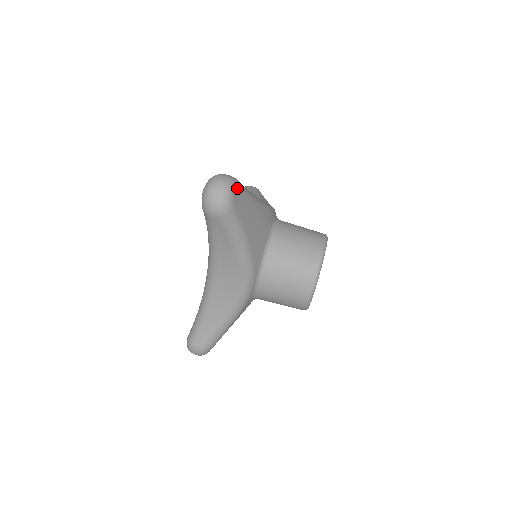
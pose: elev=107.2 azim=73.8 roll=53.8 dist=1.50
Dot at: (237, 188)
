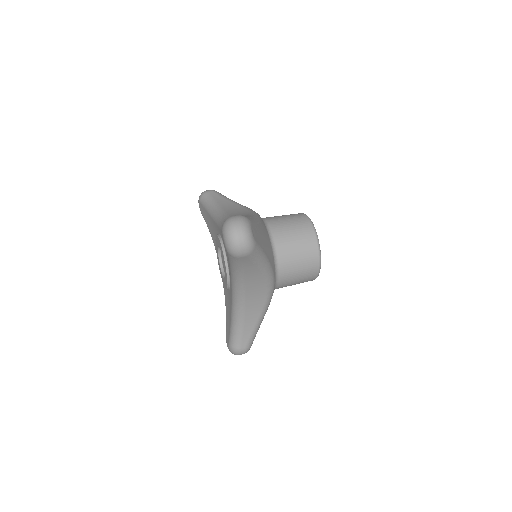
Dot at: (250, 224)
